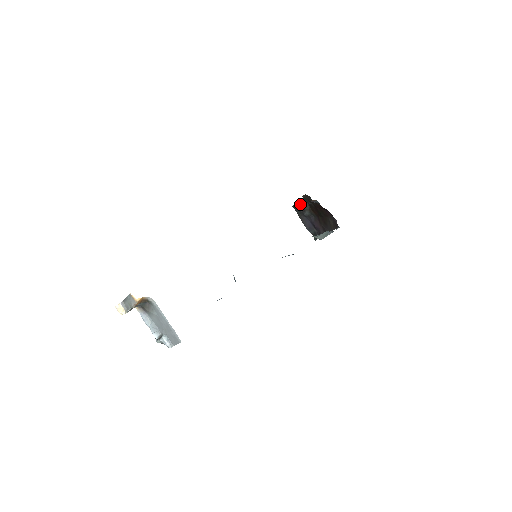
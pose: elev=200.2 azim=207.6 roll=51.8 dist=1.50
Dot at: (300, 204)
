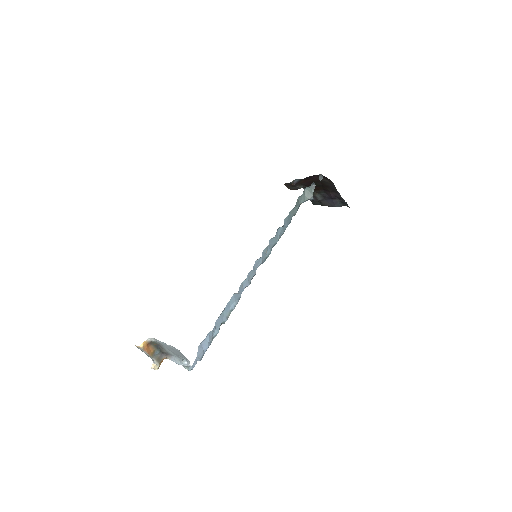
Dot at: occluded
